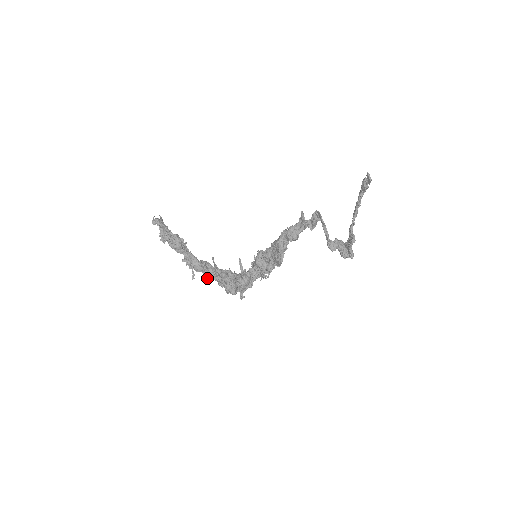
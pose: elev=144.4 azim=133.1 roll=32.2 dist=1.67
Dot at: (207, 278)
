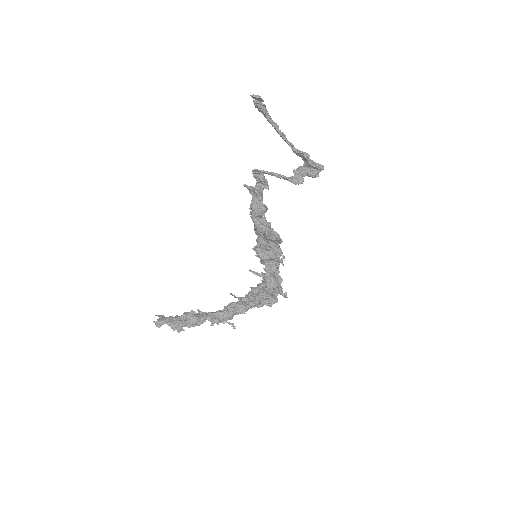
Dot at: occluded
